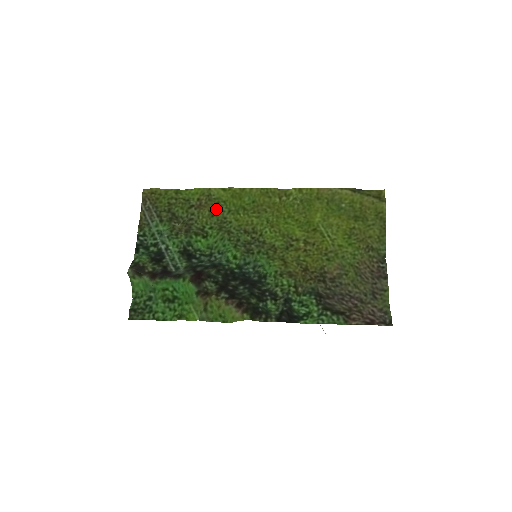
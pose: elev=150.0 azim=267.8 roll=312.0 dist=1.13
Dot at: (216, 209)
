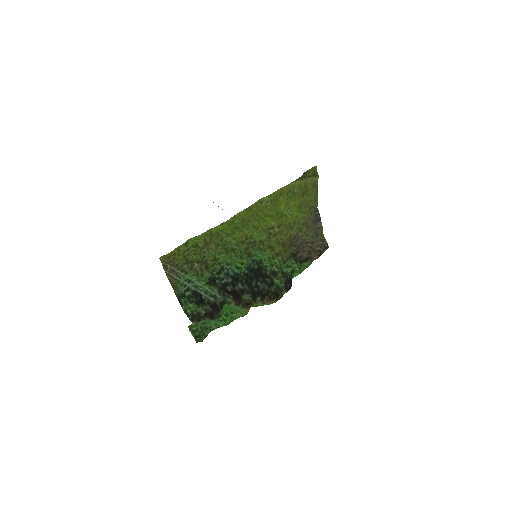
Dot at: (218, 240)
